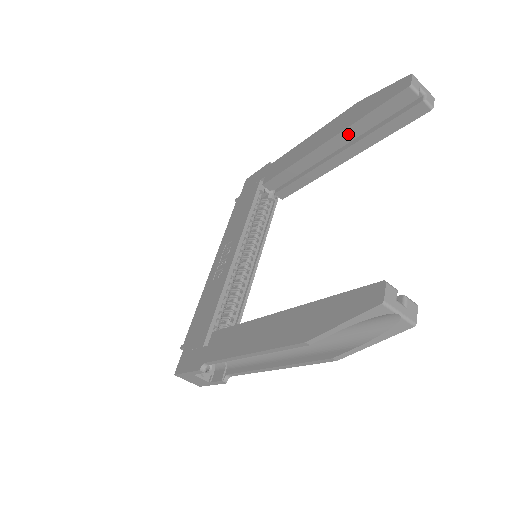
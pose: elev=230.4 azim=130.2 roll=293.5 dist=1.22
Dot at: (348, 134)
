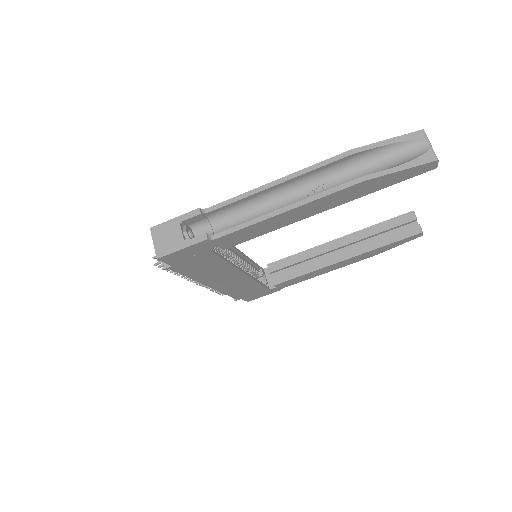
Dot at: (359, 235)
